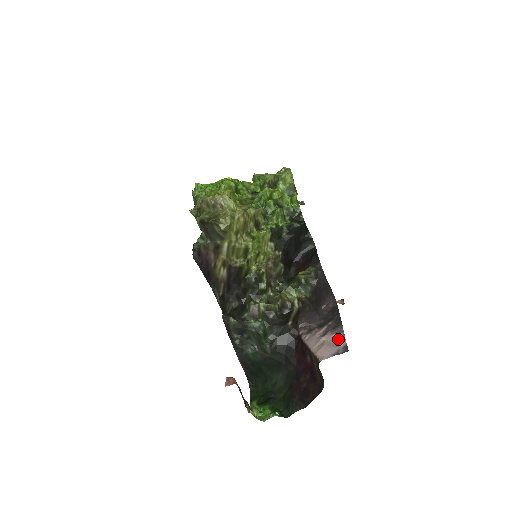
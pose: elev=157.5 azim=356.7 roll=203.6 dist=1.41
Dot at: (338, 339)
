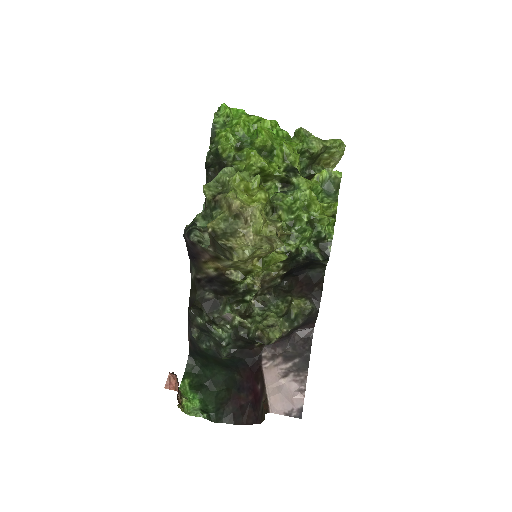
Dot at: (297, 394)
